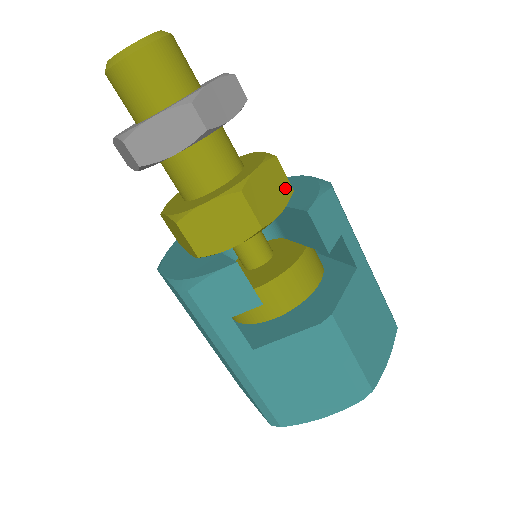
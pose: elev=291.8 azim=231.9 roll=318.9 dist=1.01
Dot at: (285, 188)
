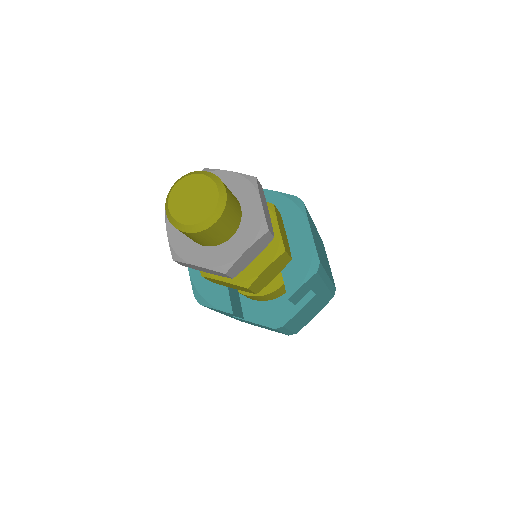
Dot at: (285, 263)
